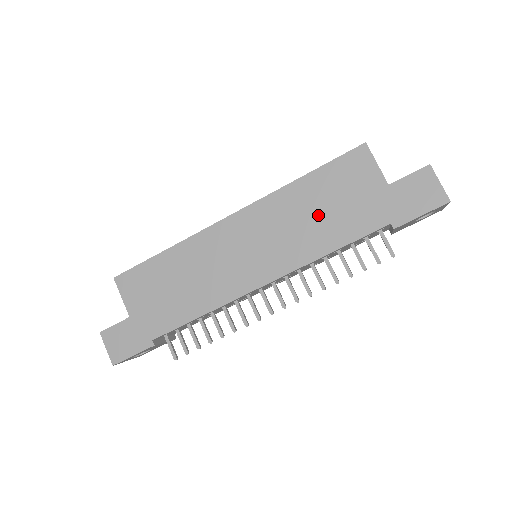
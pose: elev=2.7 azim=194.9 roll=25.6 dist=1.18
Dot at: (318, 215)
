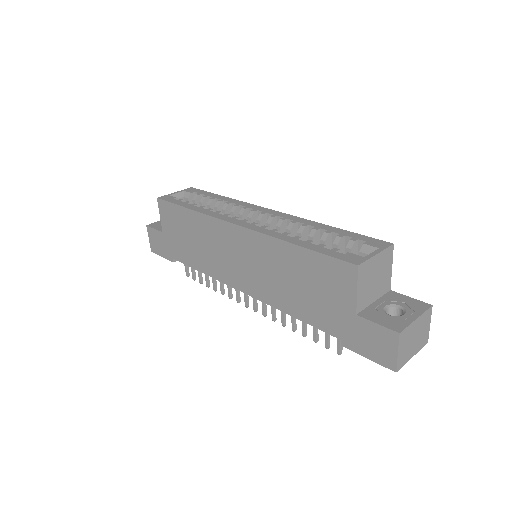
Dot at: (293, 283)
